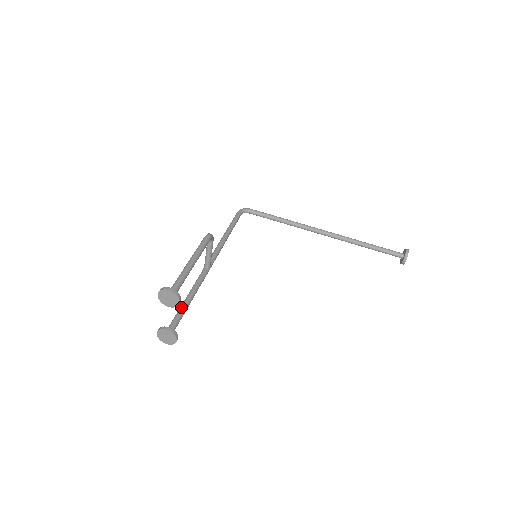
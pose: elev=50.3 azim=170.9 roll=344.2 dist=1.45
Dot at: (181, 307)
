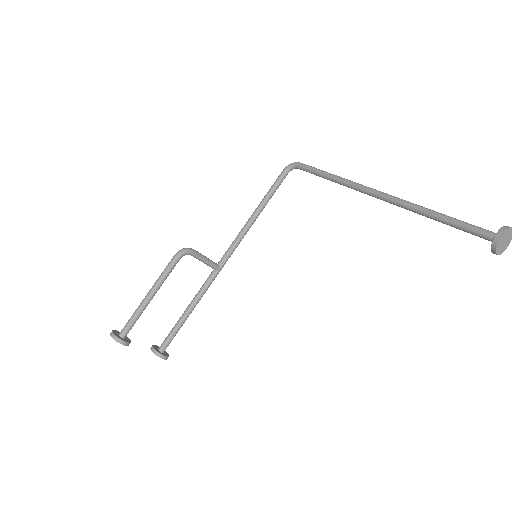
Dot at: (177, 321)
